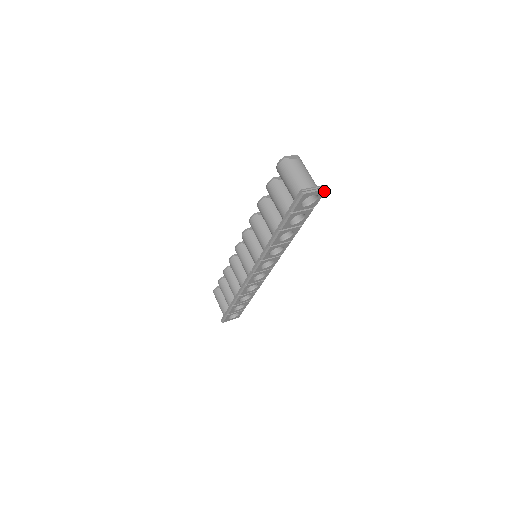
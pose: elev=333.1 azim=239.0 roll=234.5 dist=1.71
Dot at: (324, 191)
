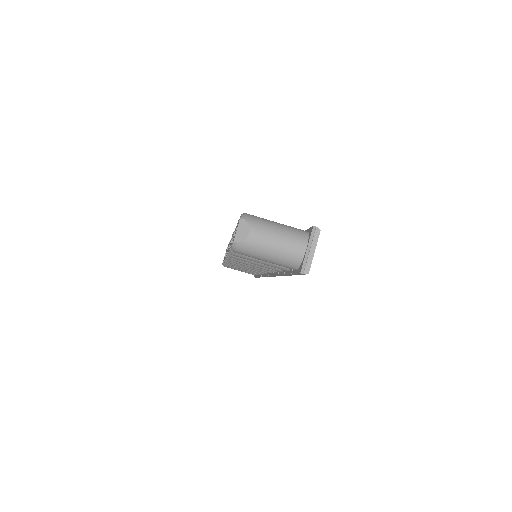
Dot at: (318, 234)
